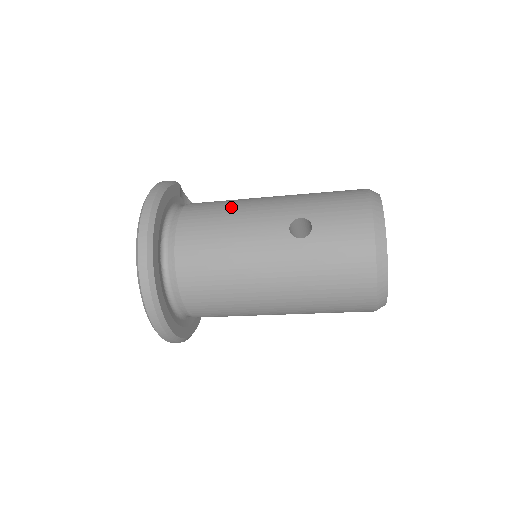
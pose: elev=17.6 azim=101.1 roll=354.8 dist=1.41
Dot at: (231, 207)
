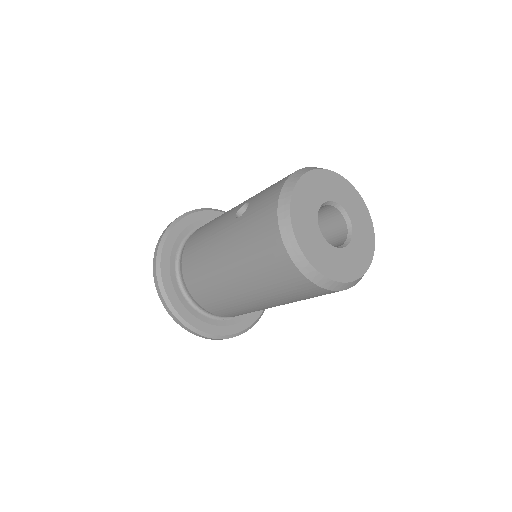
Dot at: occluded
